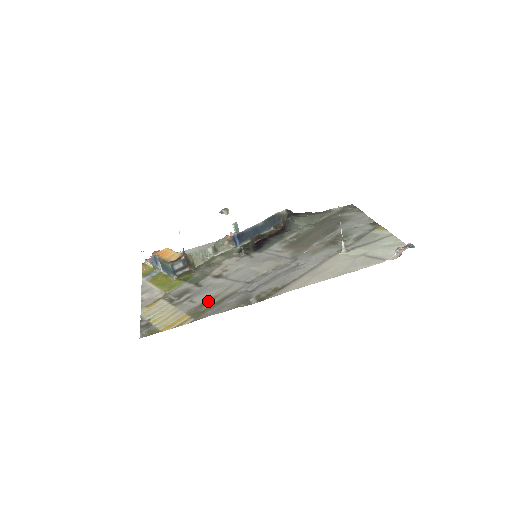
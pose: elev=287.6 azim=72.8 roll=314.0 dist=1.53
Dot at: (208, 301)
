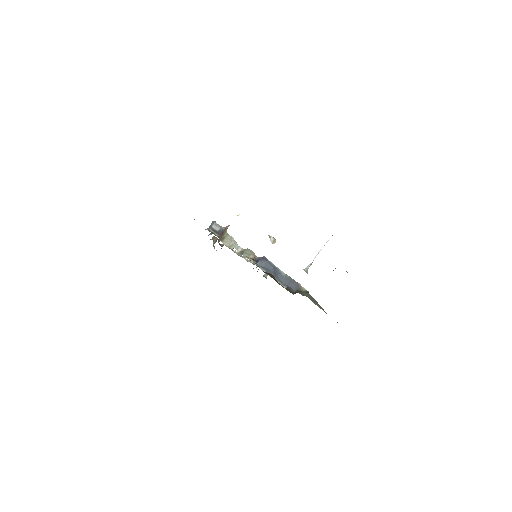
Dot at: occluded
